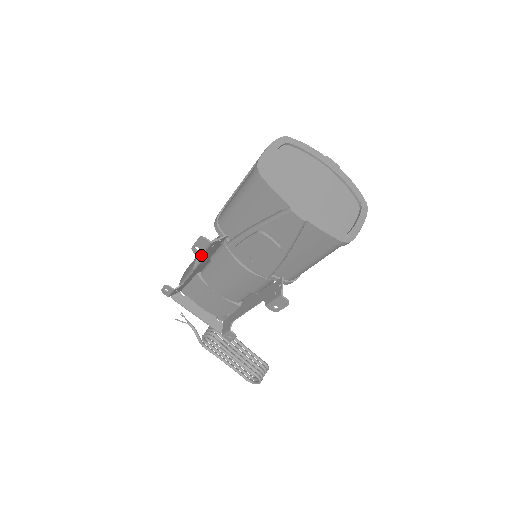
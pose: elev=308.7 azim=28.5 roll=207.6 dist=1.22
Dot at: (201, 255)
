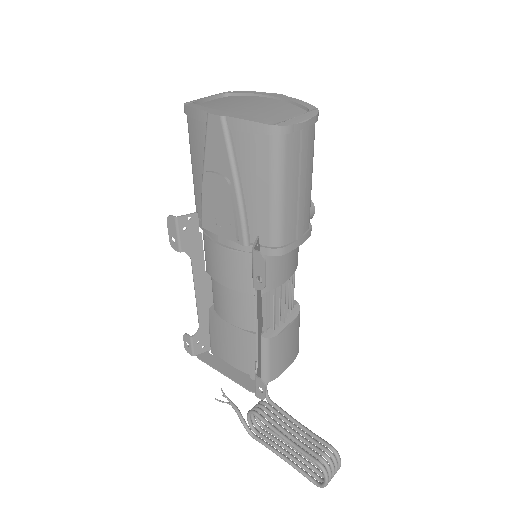
Dot at: (180, 248)
